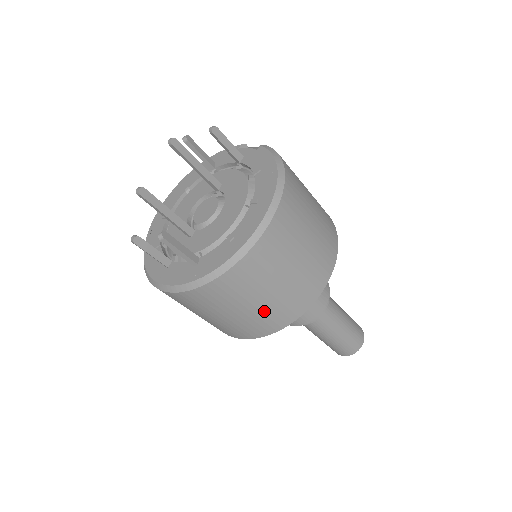
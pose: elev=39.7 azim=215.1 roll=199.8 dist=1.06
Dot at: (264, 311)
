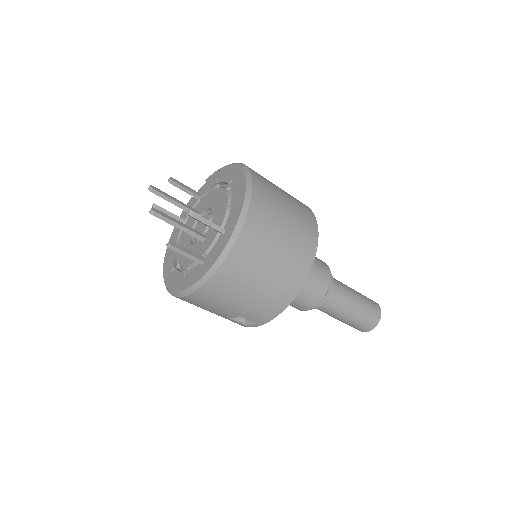
Dot at: (293, 242)
